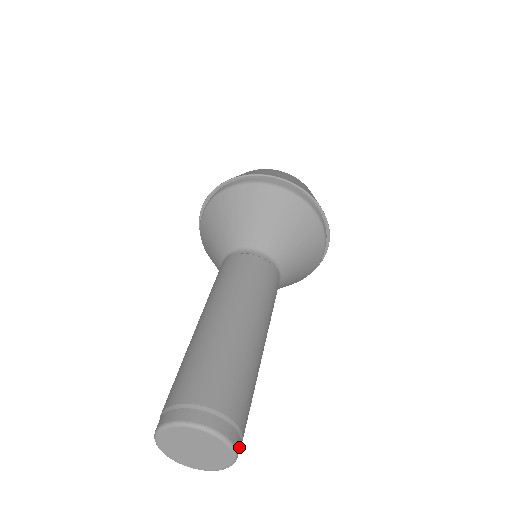
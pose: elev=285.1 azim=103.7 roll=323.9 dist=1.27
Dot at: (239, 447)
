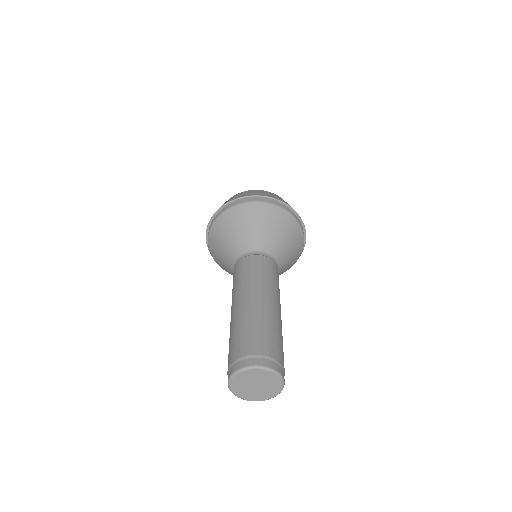
Dot at: occluded
